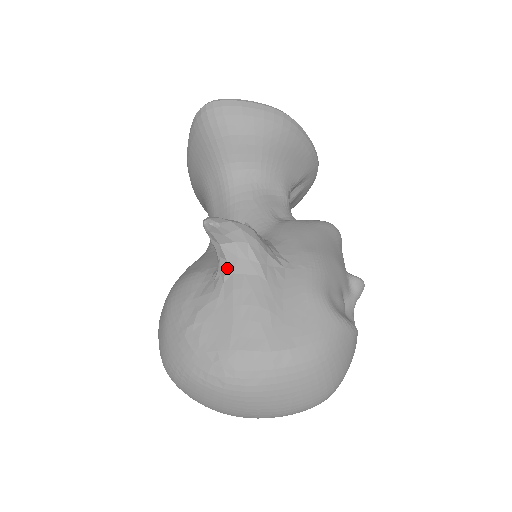
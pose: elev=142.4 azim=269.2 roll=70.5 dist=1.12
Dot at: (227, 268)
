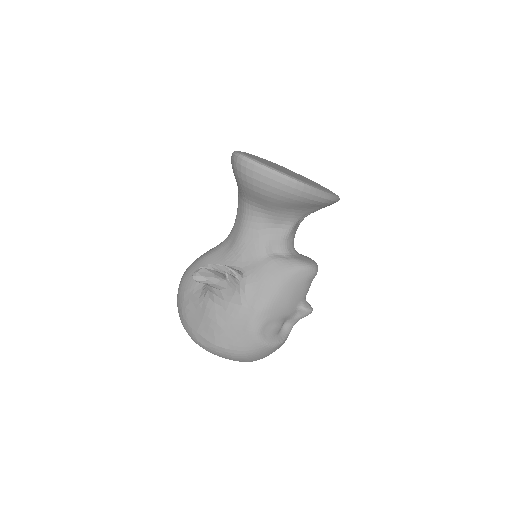
Dot at: (207, 294)
